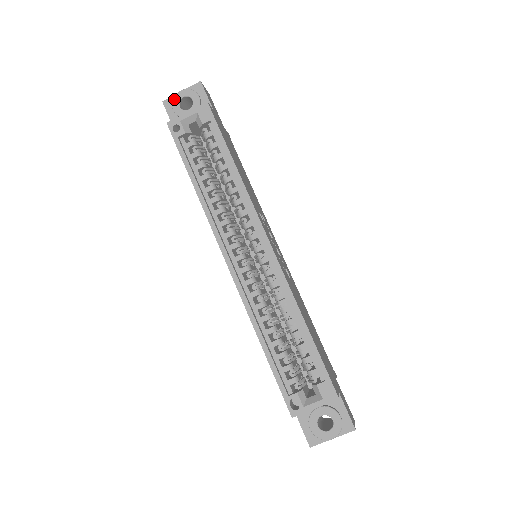
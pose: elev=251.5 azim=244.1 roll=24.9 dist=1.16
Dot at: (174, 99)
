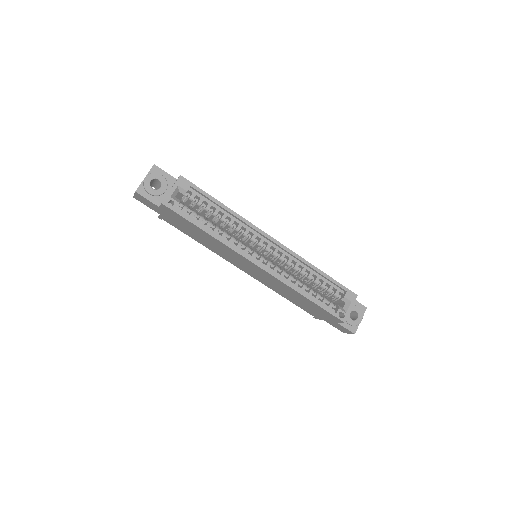
Dot at: (145, 185)
